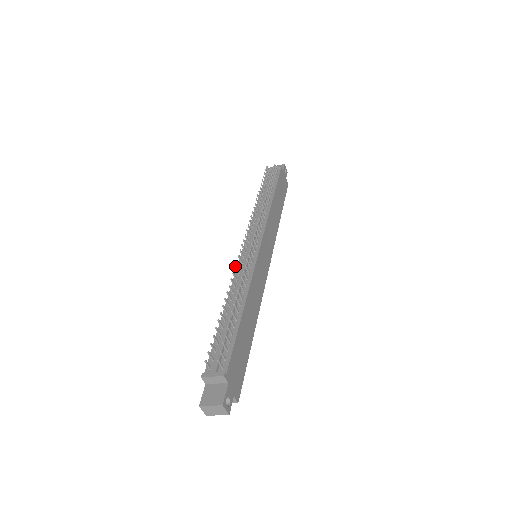
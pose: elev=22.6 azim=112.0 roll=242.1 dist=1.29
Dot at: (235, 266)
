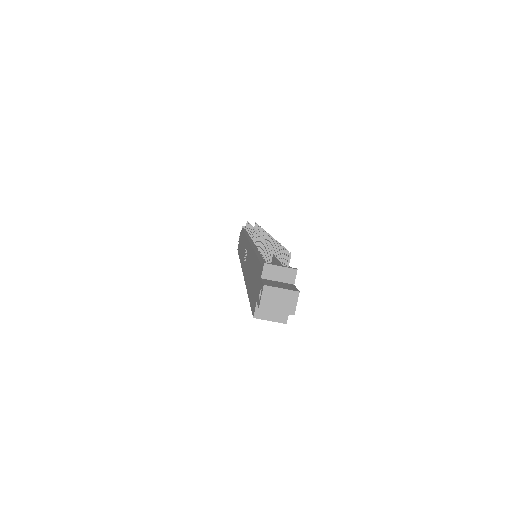
Dot at: occluded
